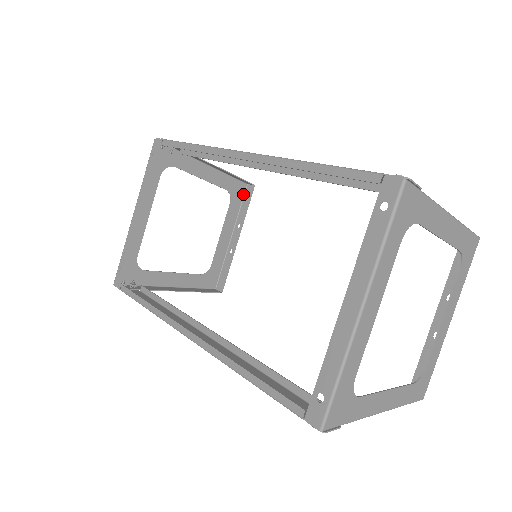
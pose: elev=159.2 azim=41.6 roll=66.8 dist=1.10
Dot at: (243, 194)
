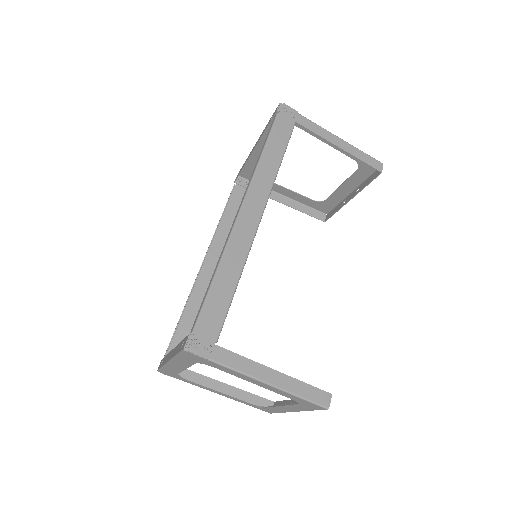
Dot at: (375, 169)
